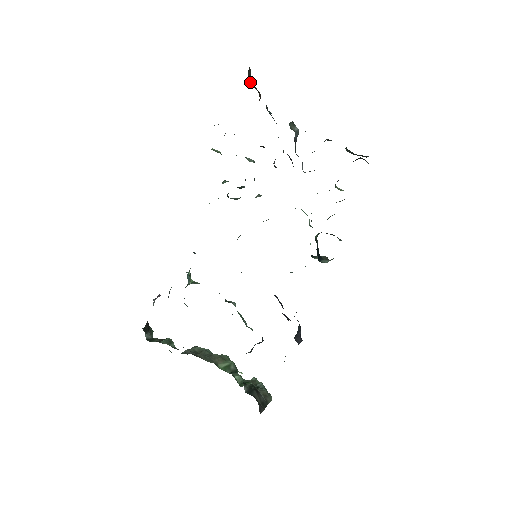
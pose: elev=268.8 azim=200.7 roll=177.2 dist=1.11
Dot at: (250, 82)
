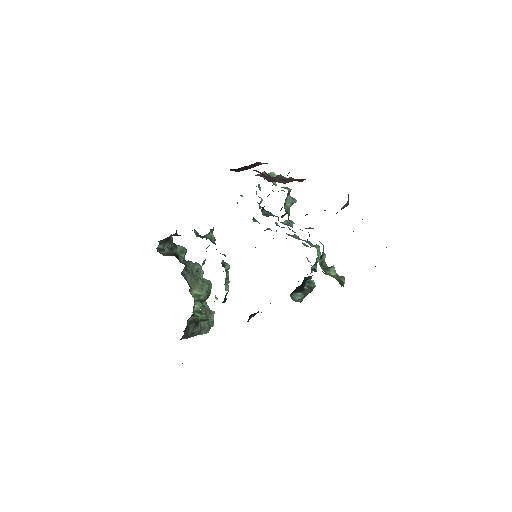
Dot at: (287, 175)
